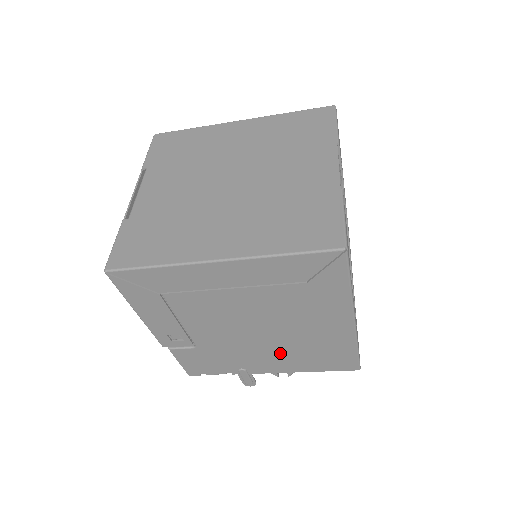
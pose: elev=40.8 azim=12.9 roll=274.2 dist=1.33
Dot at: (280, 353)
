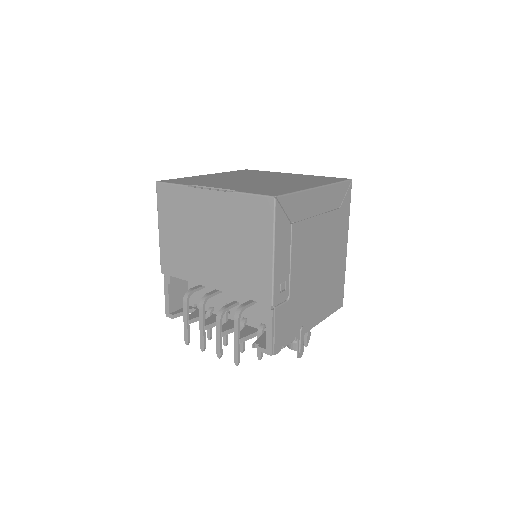
Dot at: (321, 294)
